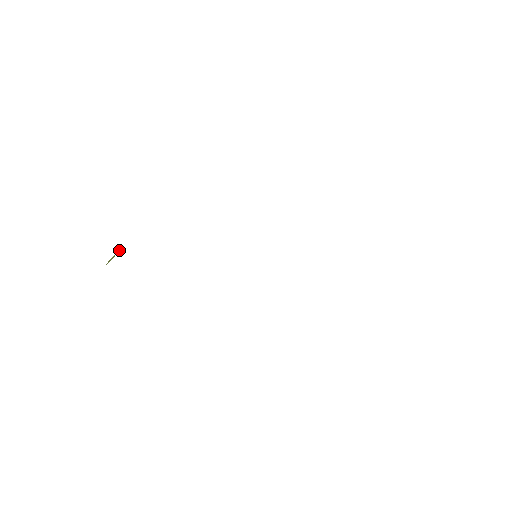
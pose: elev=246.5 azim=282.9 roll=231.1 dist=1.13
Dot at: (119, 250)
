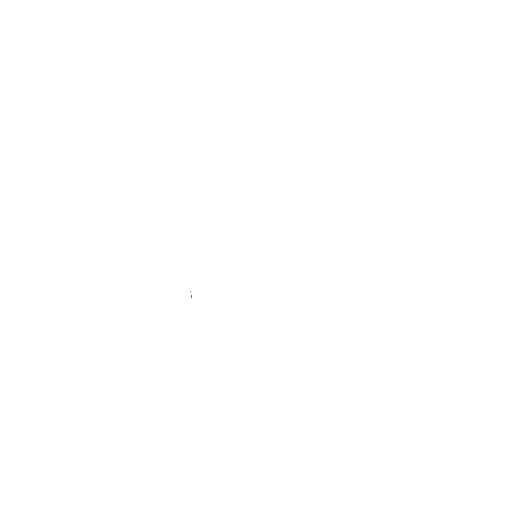
Dot at: (190, 291)
